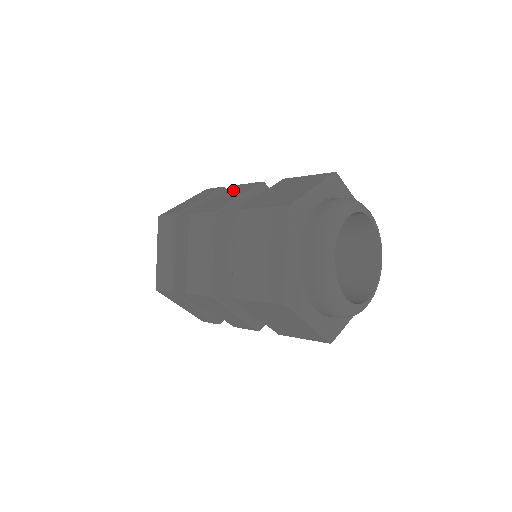
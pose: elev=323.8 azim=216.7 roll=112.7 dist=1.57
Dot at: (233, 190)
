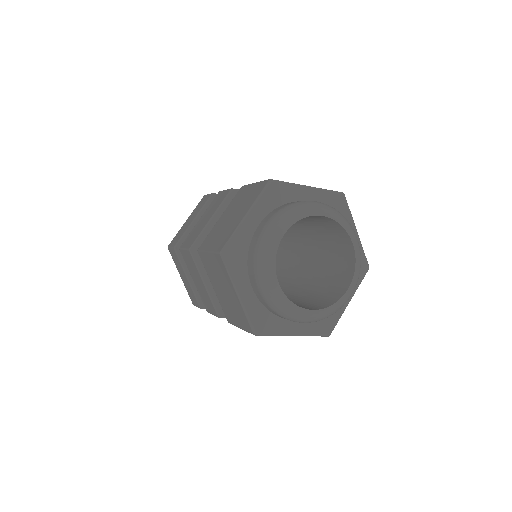
Dot at: (212, 205)
